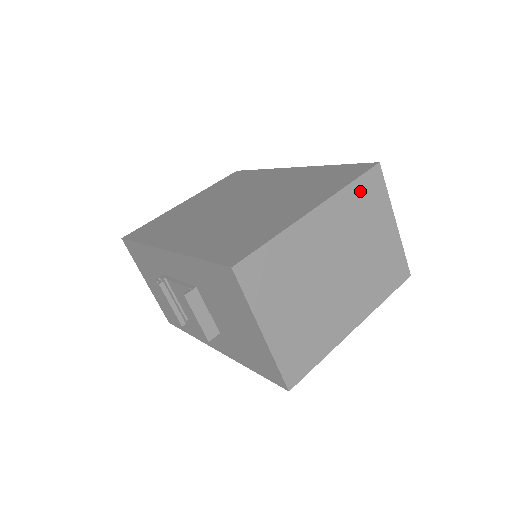
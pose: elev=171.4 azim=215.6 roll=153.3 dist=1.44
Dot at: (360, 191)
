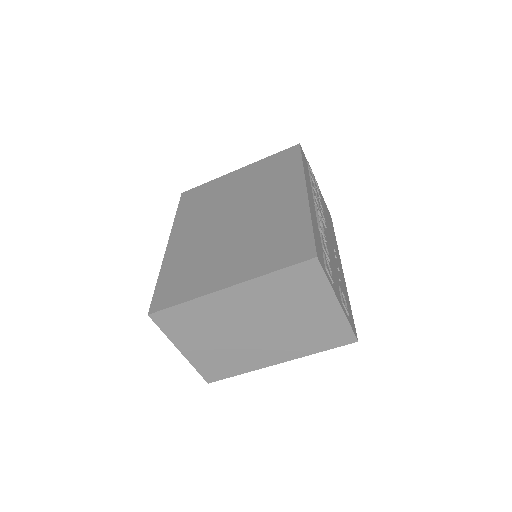
Dot at: (287, 278)
